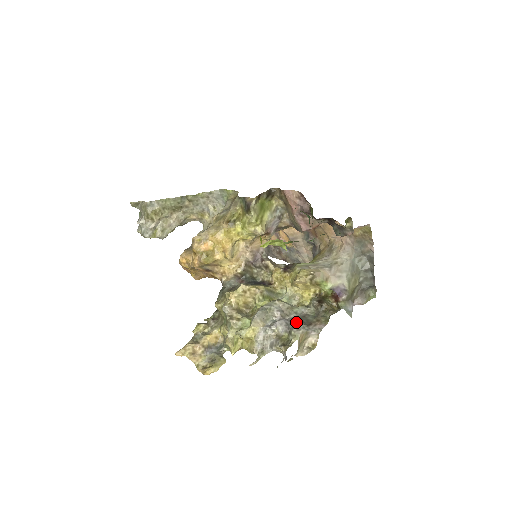
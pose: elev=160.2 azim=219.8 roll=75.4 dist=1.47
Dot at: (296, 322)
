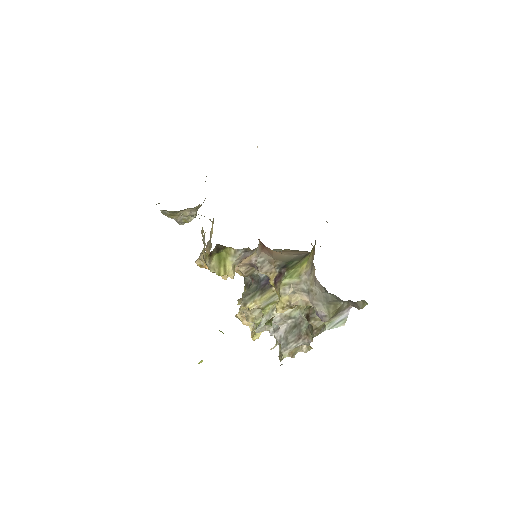
Dot at: (286, 339)
